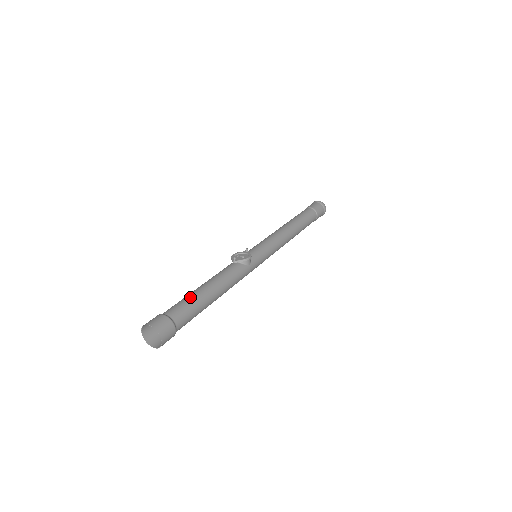
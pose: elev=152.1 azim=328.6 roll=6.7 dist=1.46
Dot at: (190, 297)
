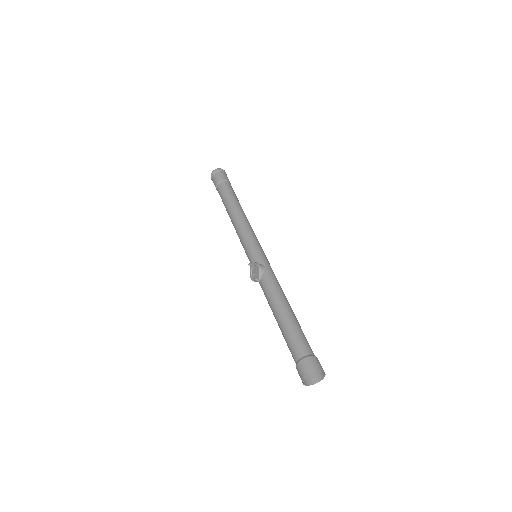
Dot at: (285, 334)
